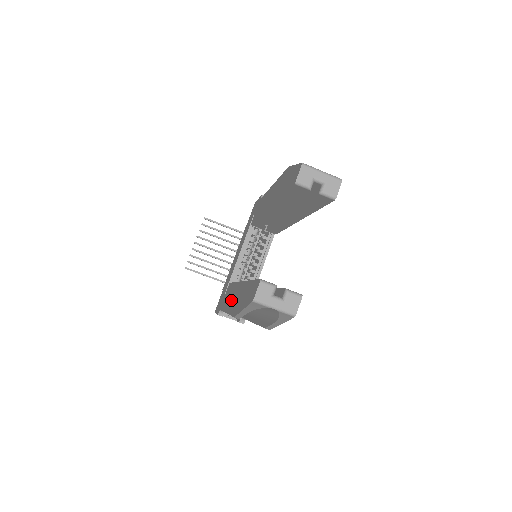
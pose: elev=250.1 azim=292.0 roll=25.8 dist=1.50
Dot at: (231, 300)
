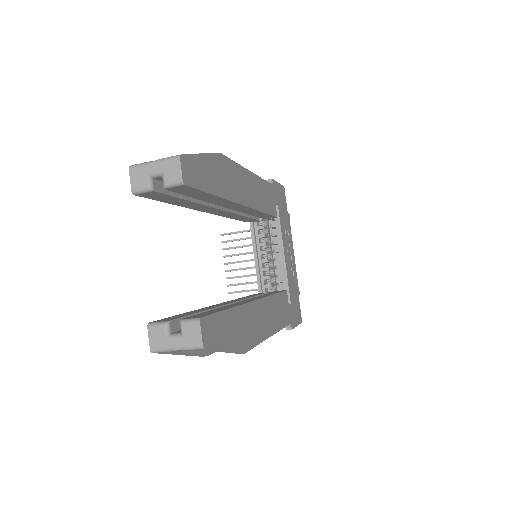
Dot at: occluded
